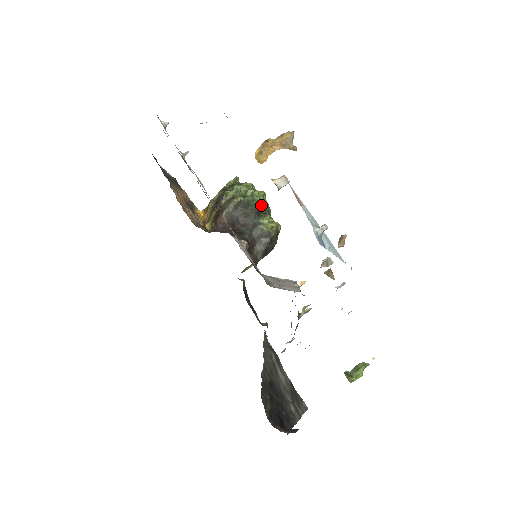
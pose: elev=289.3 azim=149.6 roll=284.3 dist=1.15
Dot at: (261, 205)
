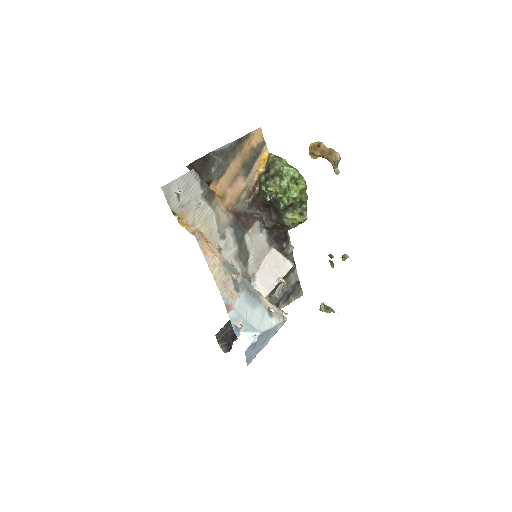
Dot at: (291, 202)
